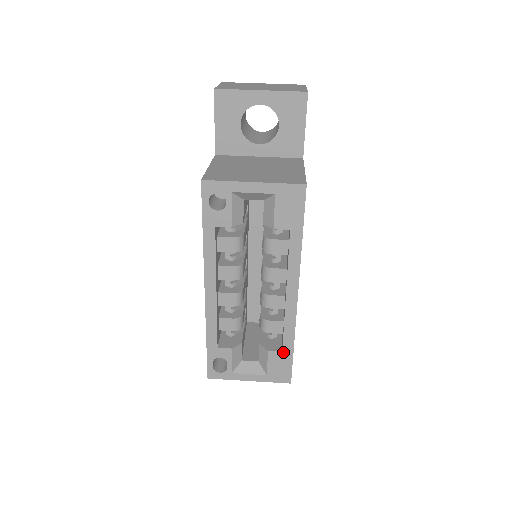
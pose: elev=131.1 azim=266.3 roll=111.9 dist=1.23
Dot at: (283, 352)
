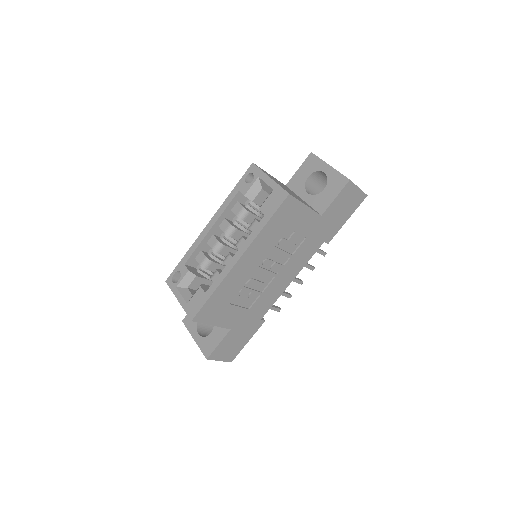
Dot at: (205, 294)
